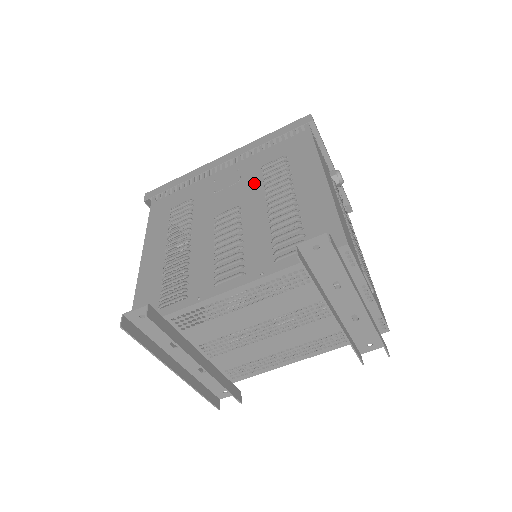
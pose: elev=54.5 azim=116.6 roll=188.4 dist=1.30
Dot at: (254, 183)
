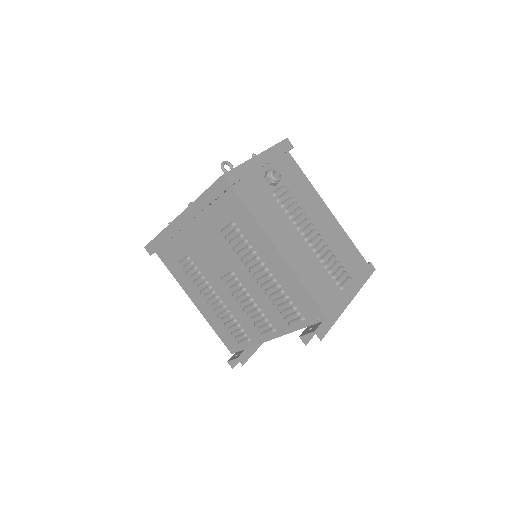
Dot at: (227, 249)
